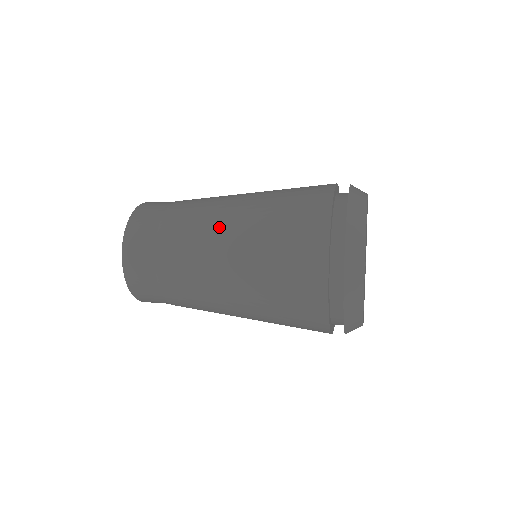
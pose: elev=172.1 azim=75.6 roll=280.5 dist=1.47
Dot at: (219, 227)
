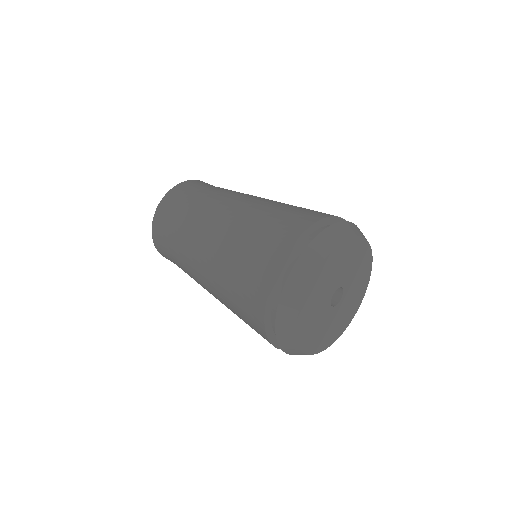
Dot at: (205, 243)
